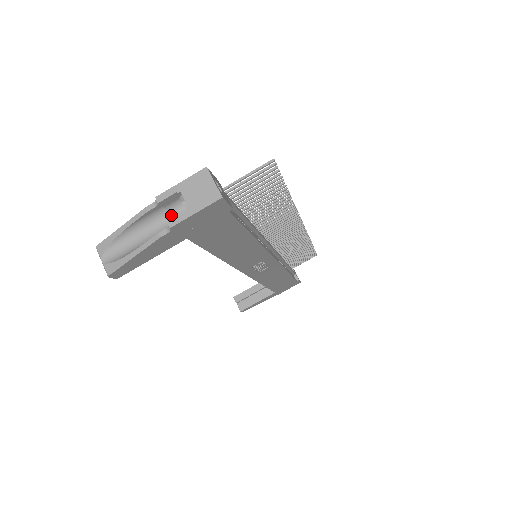
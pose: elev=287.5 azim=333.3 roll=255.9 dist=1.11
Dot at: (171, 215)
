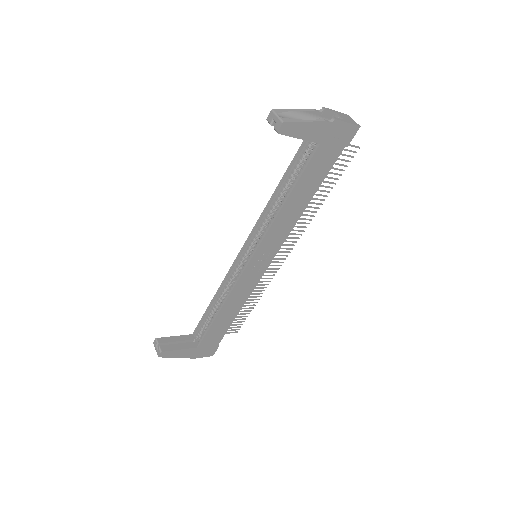
Dot at: occluded
